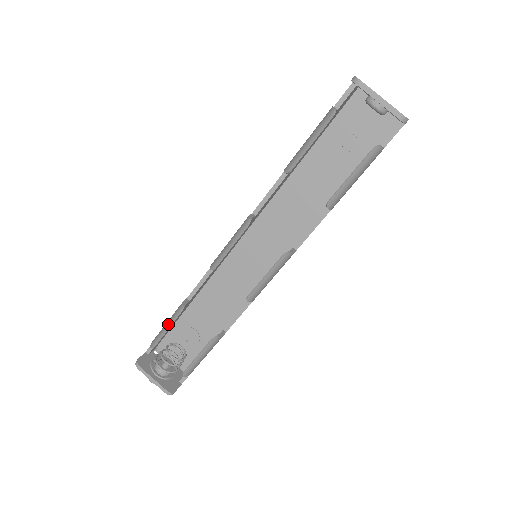
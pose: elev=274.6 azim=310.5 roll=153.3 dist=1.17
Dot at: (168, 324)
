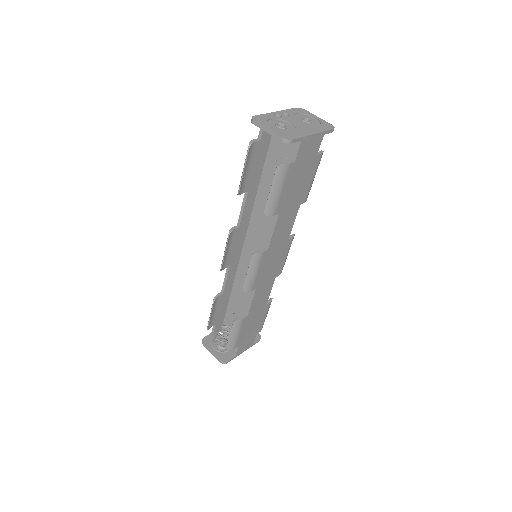
Dot at: occluded
